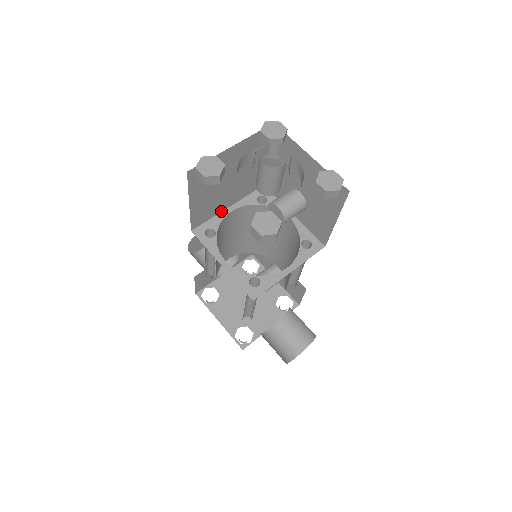
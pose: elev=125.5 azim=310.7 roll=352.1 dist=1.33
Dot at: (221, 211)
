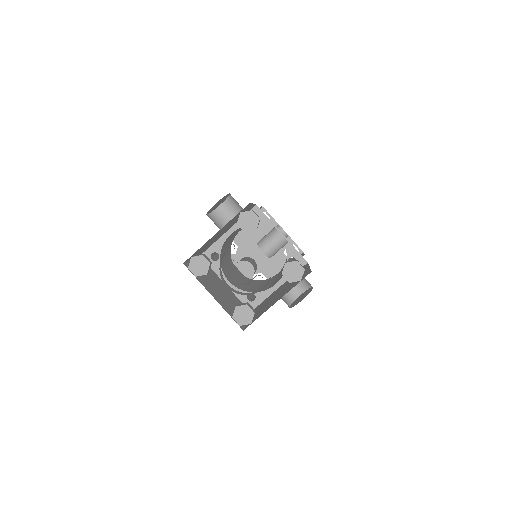
Dot at: (222, 235)
